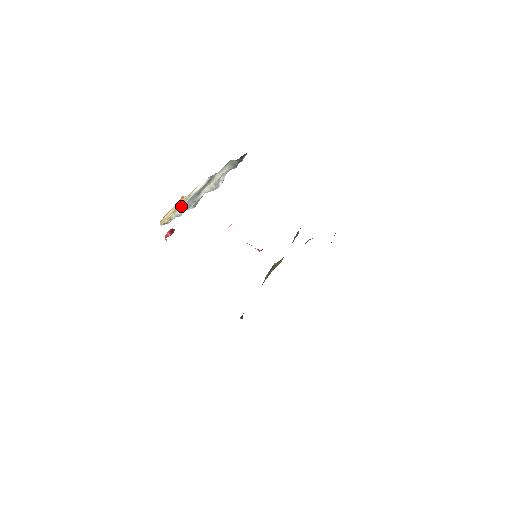
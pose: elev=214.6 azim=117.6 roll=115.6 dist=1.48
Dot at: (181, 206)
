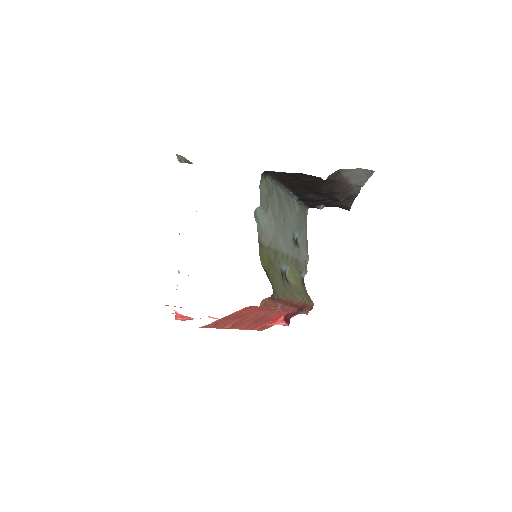
Dot at: occluded
